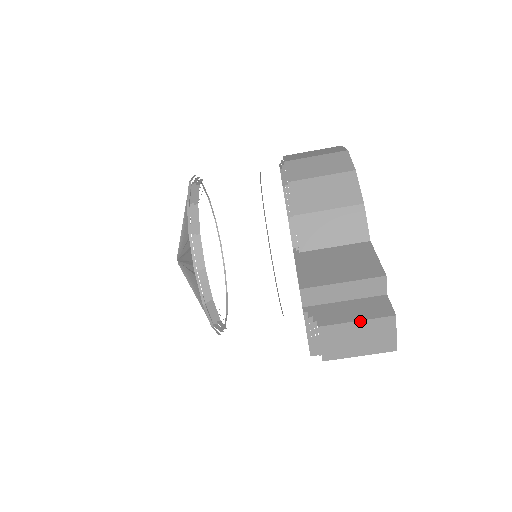
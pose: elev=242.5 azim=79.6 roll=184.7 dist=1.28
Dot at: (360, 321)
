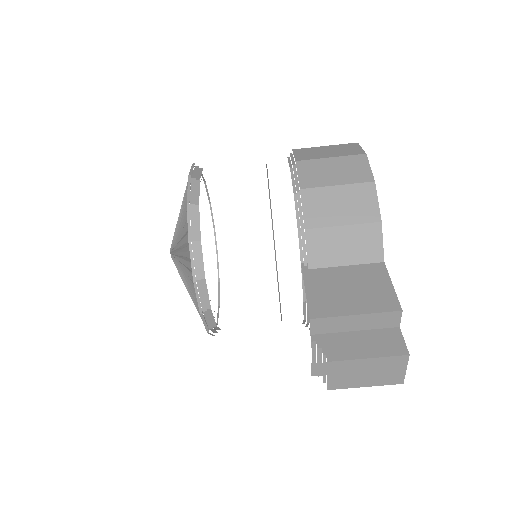
Dot at: (372, 358)
